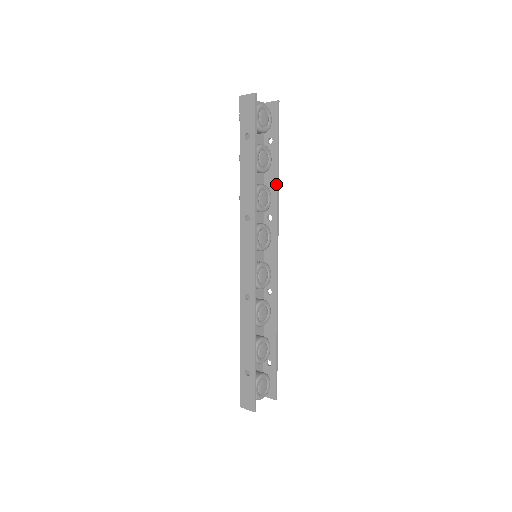
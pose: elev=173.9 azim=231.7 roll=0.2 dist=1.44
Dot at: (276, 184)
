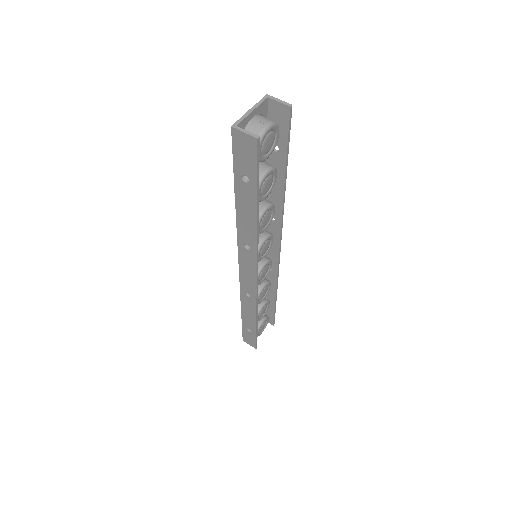
Dot at: (282, 196)
